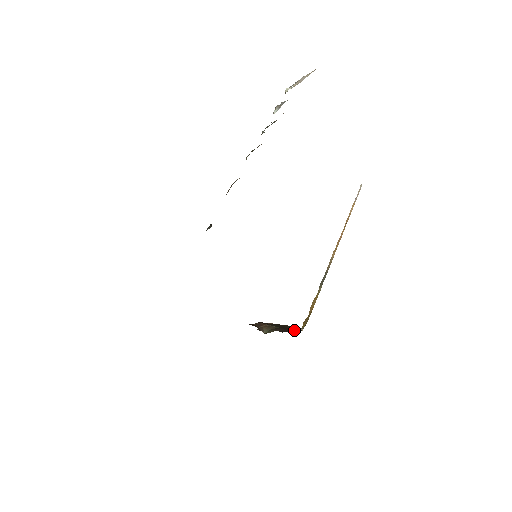
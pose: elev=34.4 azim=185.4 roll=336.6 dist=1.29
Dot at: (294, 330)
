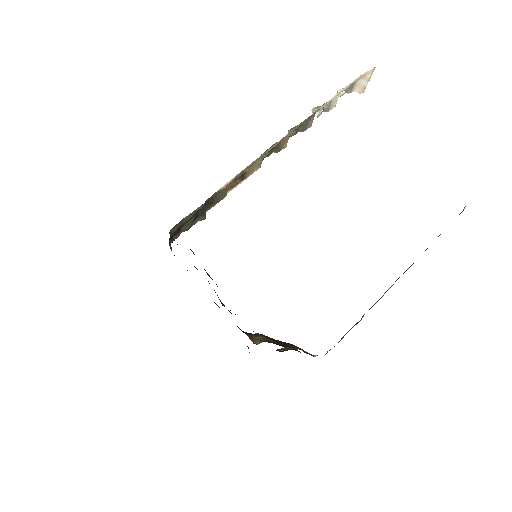
Dot at: (286, 346)
